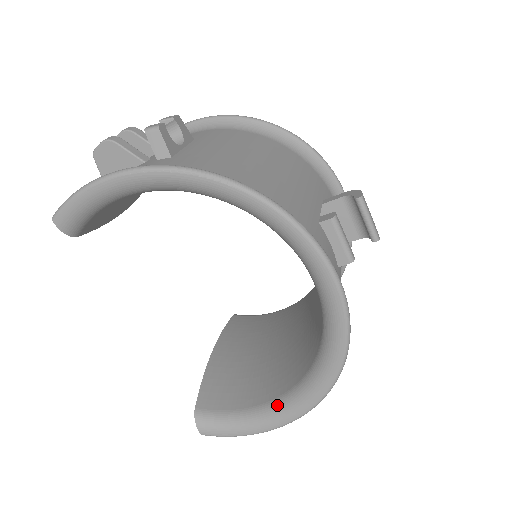
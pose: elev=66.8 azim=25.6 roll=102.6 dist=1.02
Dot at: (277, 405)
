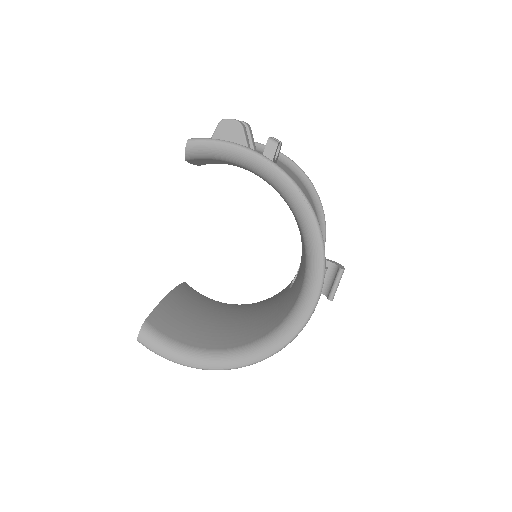
Dot at: (208, 353)
